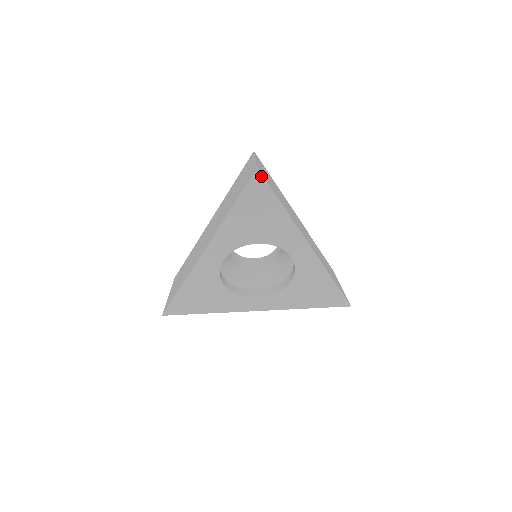
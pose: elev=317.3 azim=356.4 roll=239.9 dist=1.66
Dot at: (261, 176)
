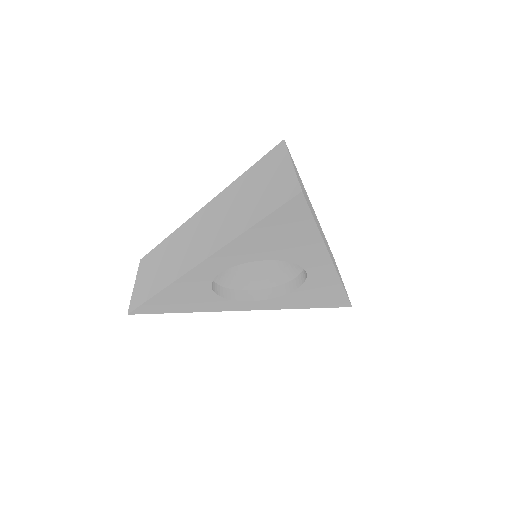
Dot at: (303, 199)
